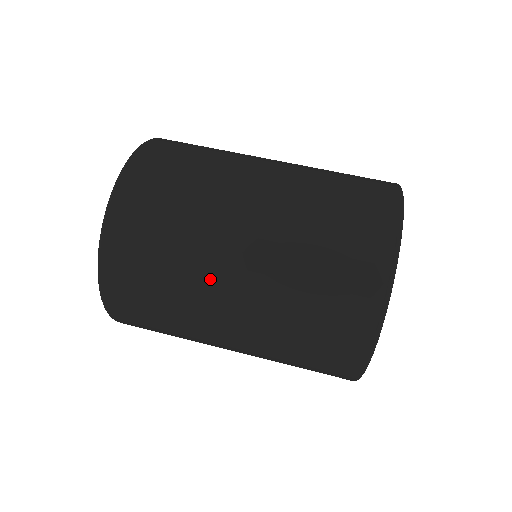
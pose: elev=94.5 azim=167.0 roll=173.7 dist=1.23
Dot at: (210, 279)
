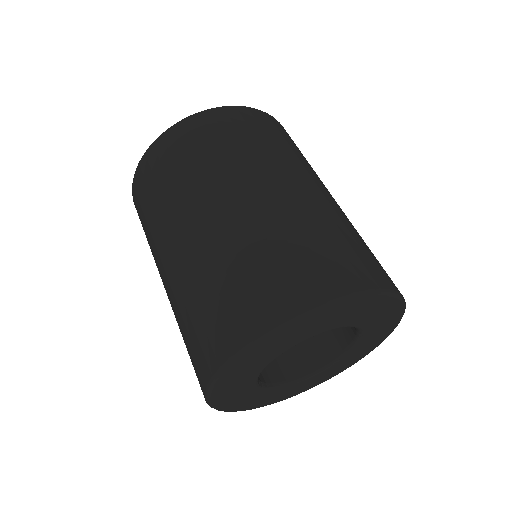
Dot at: (193, 203)
